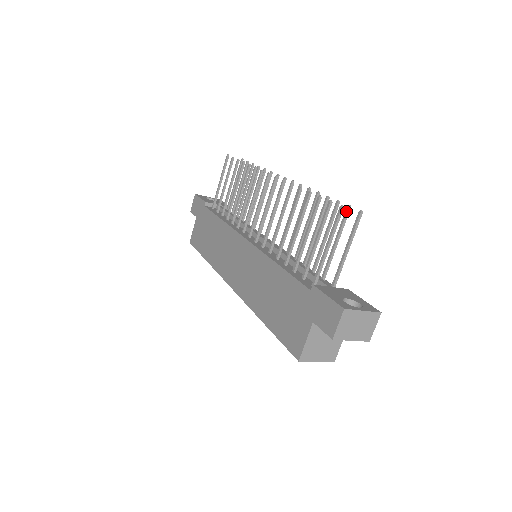
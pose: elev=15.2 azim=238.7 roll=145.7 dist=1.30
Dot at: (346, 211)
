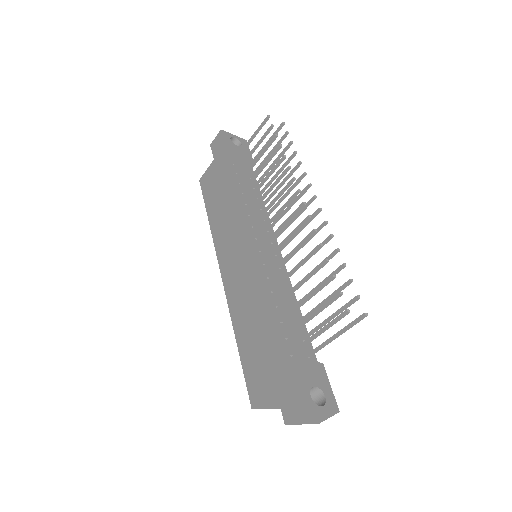
Dot at: (354, 300)
